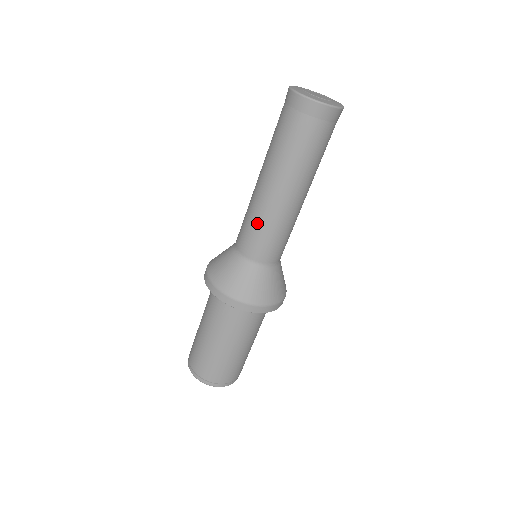
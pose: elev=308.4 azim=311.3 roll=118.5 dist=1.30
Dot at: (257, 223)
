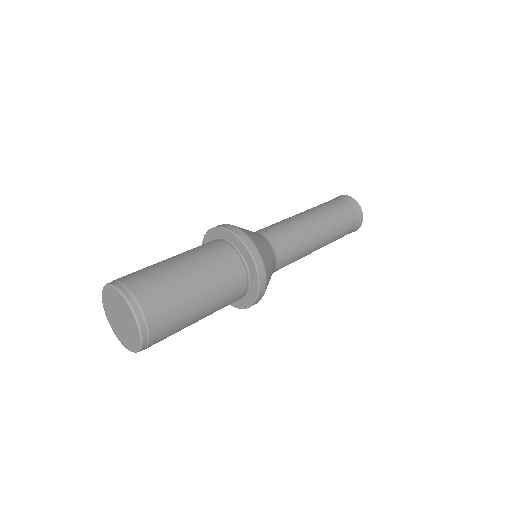
Dot at: (281, 222)
